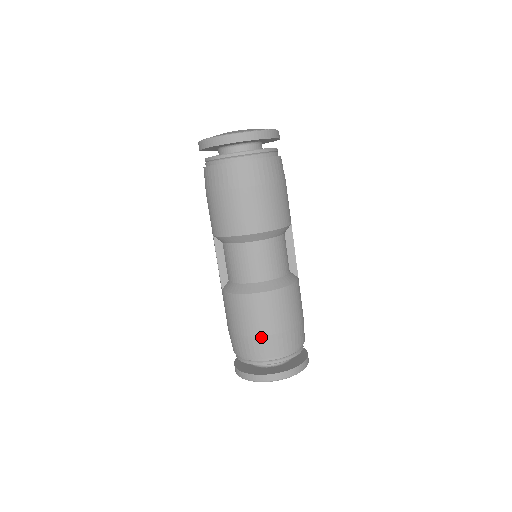
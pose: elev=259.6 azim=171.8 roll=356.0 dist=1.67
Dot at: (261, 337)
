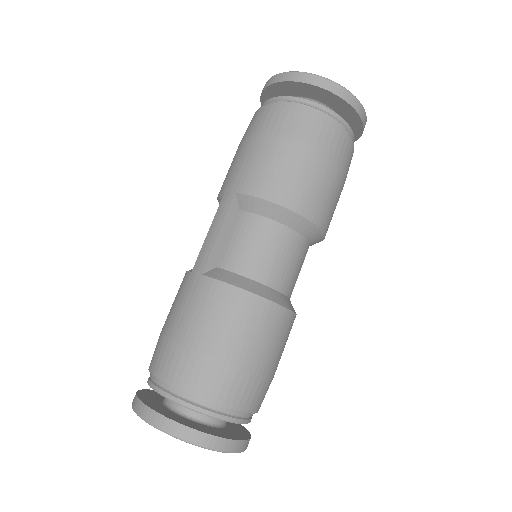
Dot at: (244, 371)
